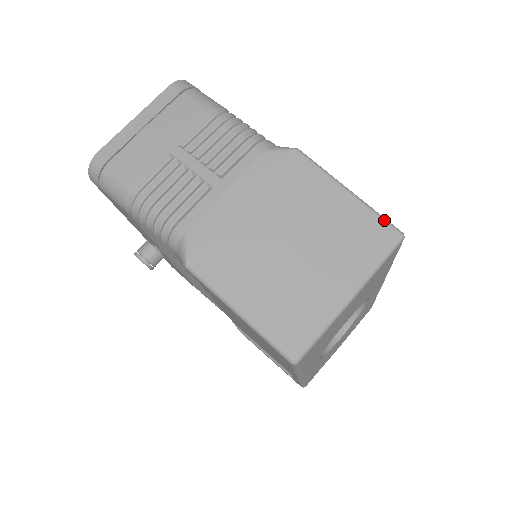
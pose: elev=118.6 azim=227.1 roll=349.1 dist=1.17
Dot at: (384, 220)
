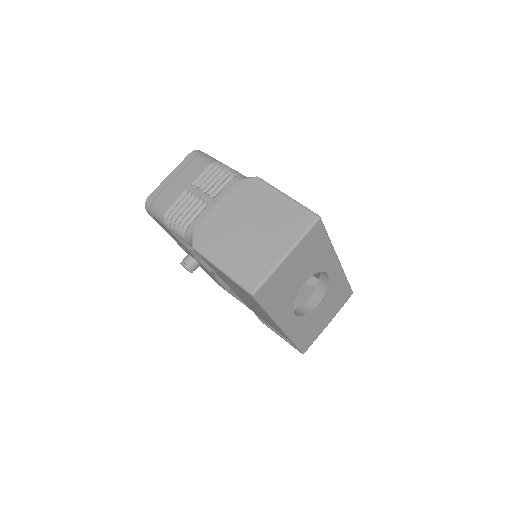
Dot at: (307, 209)
